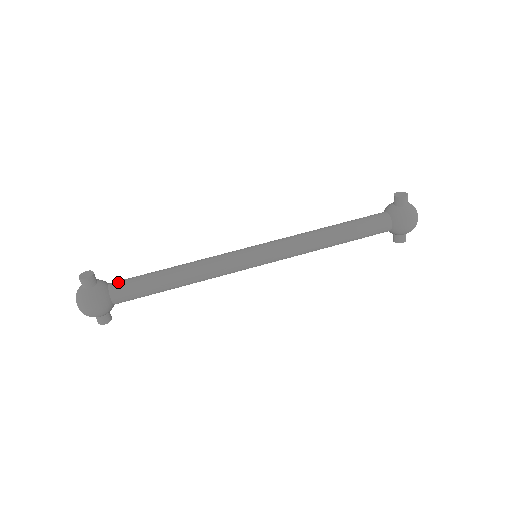
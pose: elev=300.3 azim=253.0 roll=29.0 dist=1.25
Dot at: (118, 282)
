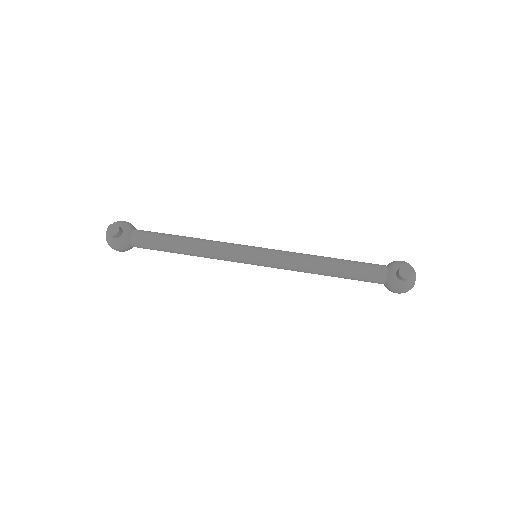
Dot at: (139, 236)
